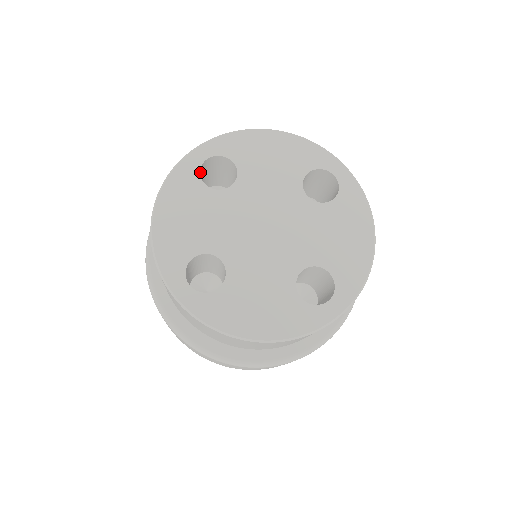
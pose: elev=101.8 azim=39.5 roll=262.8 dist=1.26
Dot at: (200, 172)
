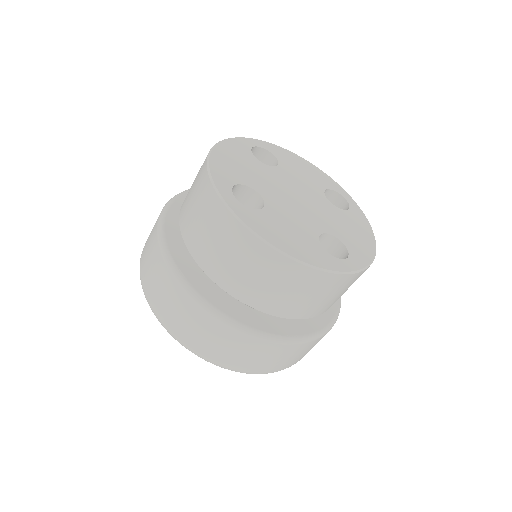
Dot at: occluded
